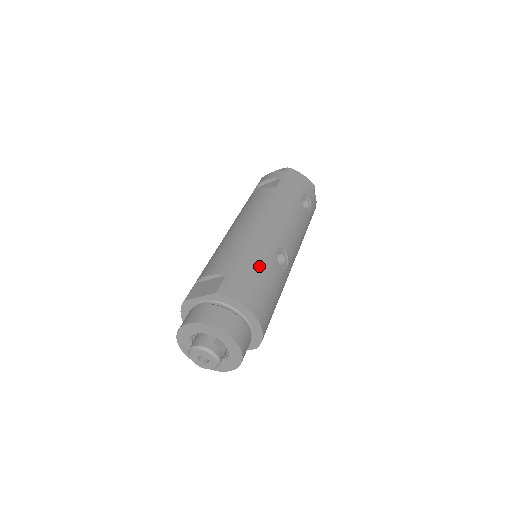
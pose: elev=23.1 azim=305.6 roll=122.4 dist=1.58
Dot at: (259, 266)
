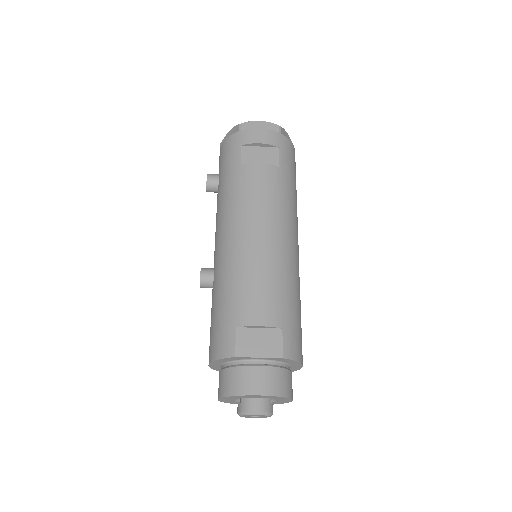
Dot at: (298, 304)
